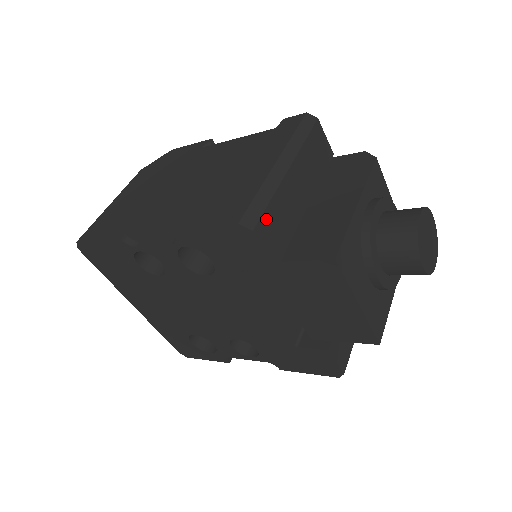
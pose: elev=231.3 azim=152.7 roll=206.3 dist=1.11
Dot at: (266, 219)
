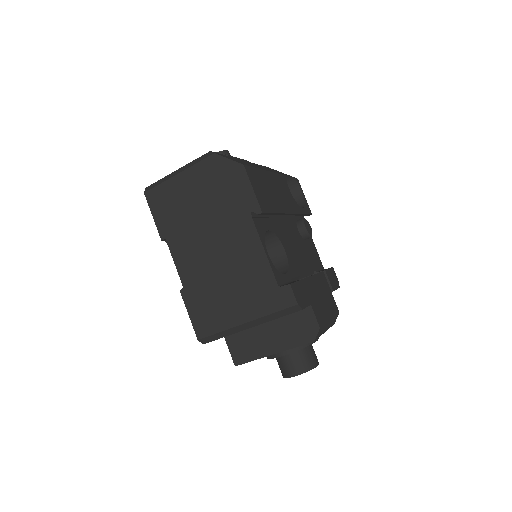
Dot at: (217, 339)
